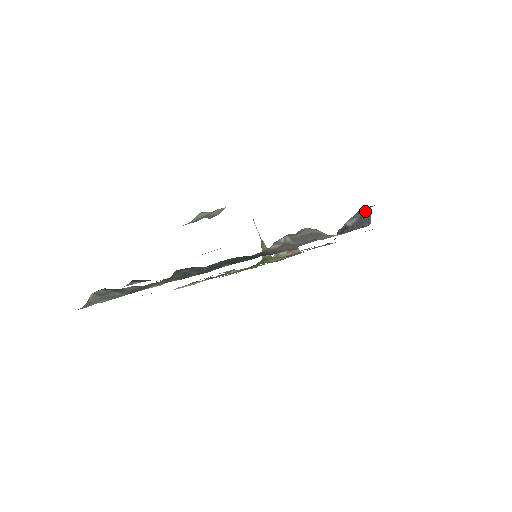
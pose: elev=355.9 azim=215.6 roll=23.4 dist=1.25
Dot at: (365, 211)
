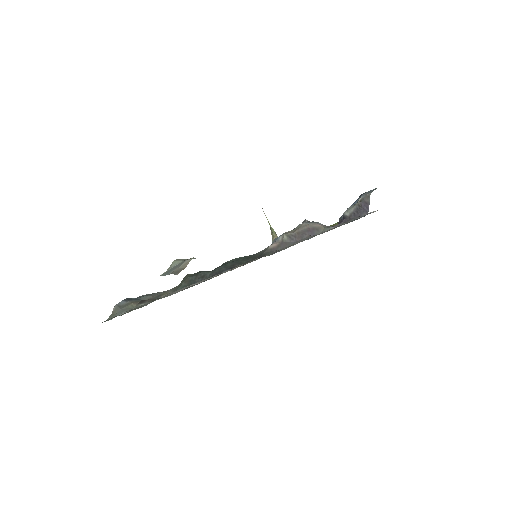
Dot at: (364, 198)
